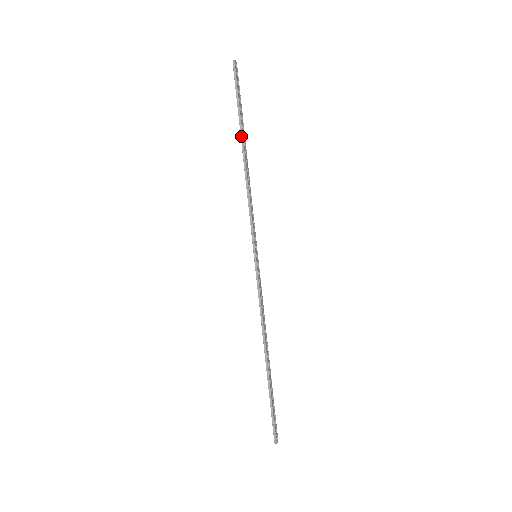
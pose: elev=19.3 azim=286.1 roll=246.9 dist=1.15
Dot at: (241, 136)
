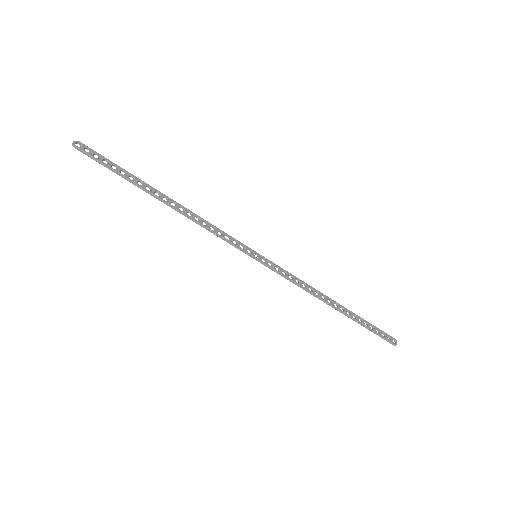
Dot at: (148, 193)
